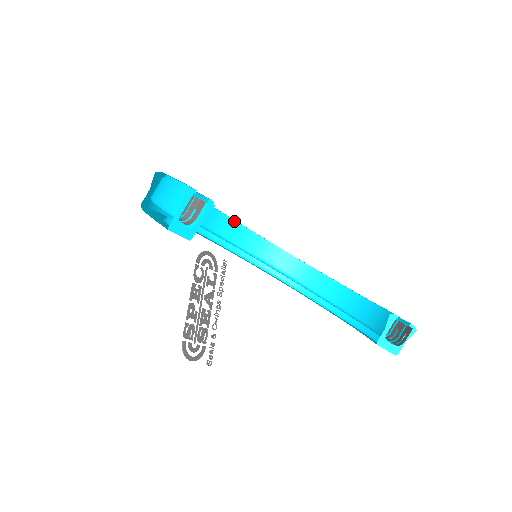
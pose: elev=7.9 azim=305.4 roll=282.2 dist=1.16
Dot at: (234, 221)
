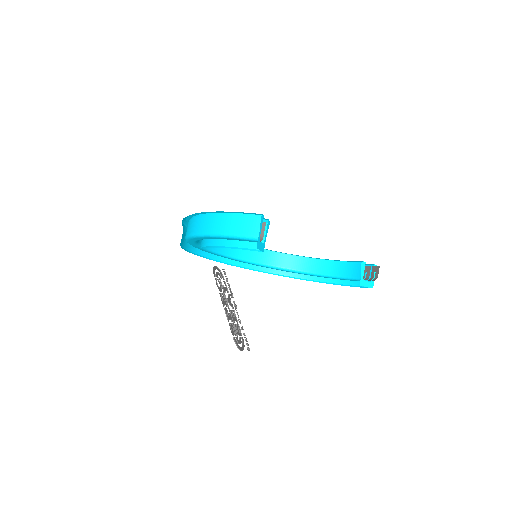
Dot at: occluded
